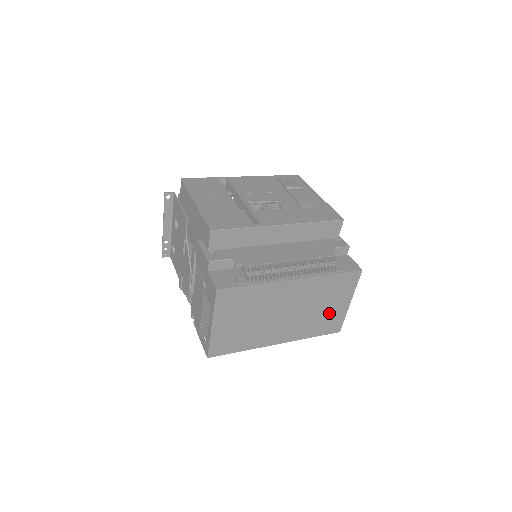
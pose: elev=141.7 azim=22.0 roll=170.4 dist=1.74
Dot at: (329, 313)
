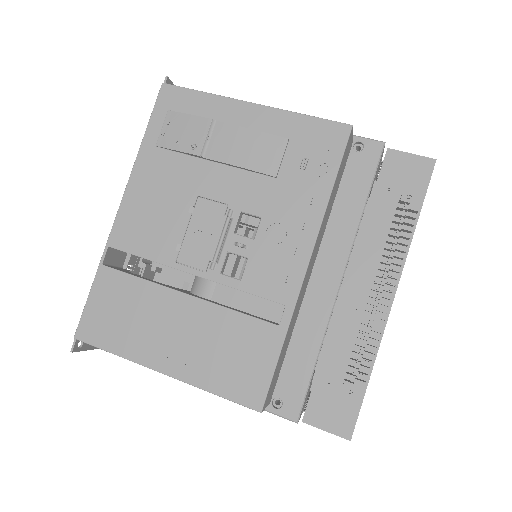
Dot at: occluded
